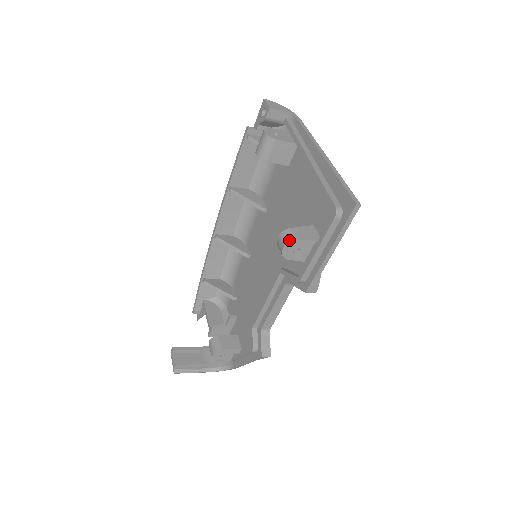
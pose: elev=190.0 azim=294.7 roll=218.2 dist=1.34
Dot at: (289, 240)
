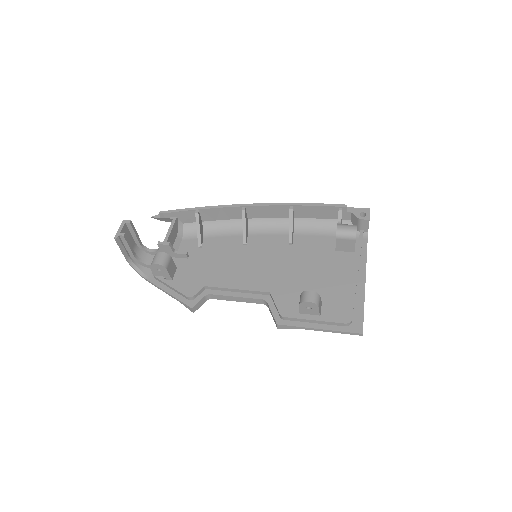
Dot at: (316, 303)
